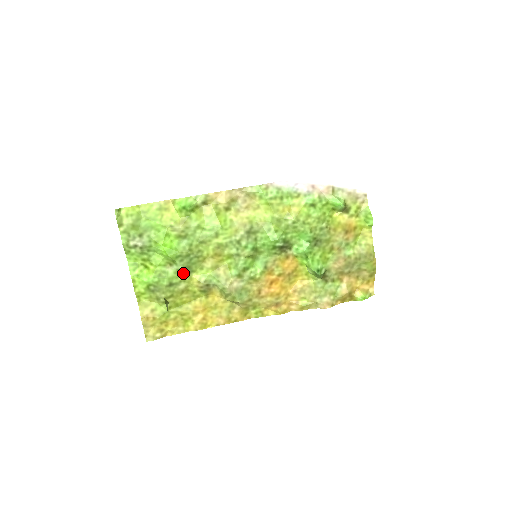
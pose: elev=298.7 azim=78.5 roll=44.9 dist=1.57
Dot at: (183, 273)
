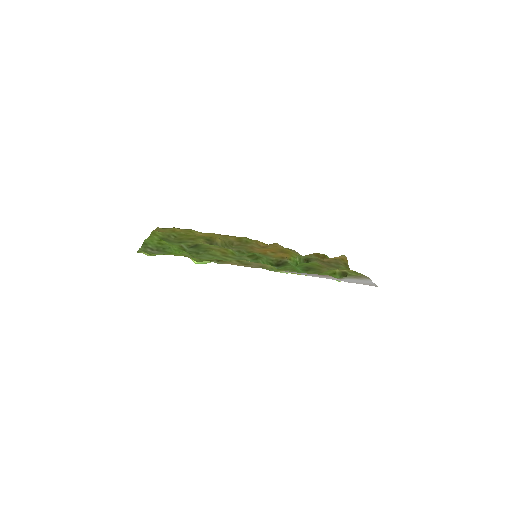
Dot at: (192, 246)
